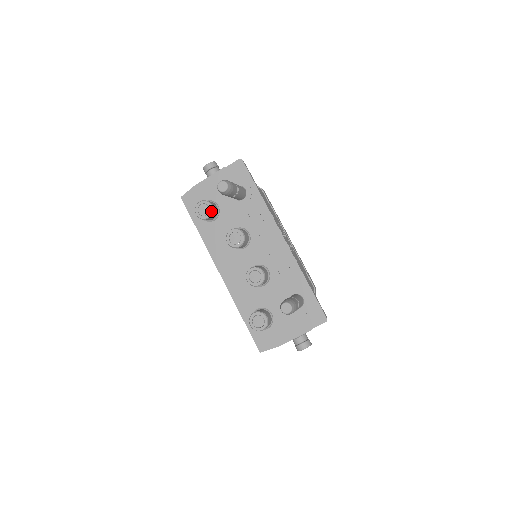
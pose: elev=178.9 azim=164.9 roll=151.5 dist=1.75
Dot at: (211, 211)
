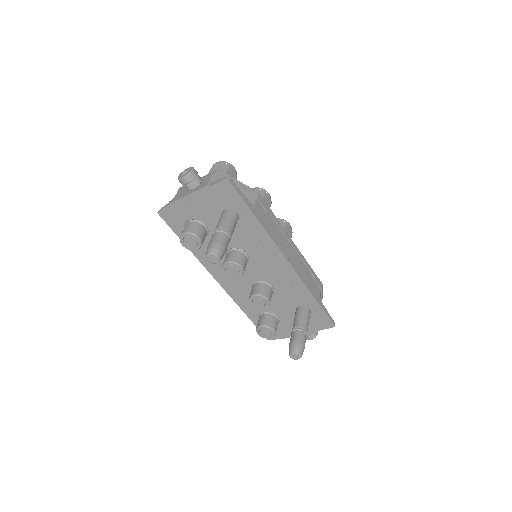
Dot at: (200, 244)
